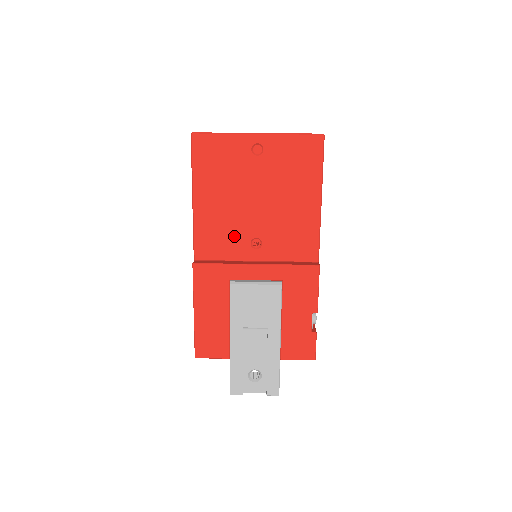
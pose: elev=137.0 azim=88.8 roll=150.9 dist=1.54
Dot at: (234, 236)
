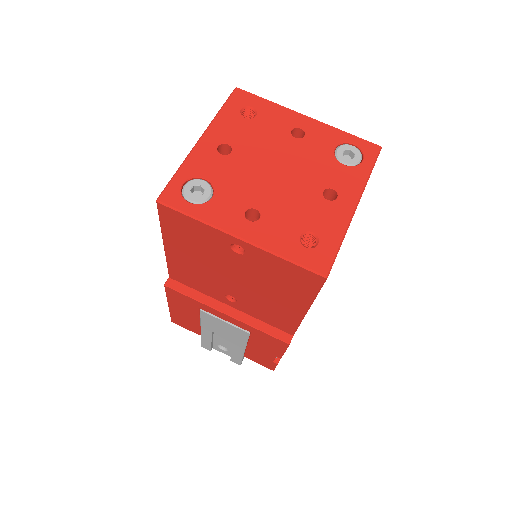
Dot at: (208, 284)
